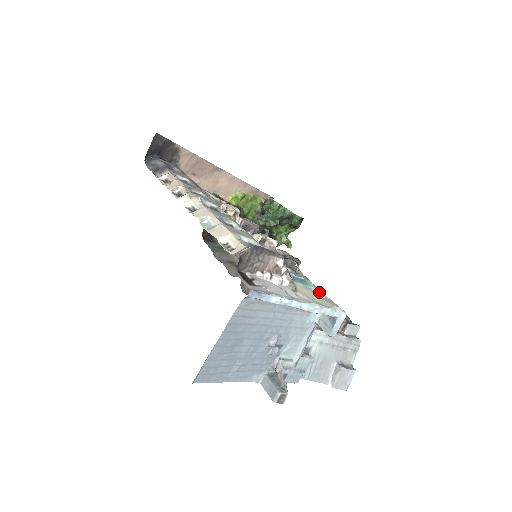
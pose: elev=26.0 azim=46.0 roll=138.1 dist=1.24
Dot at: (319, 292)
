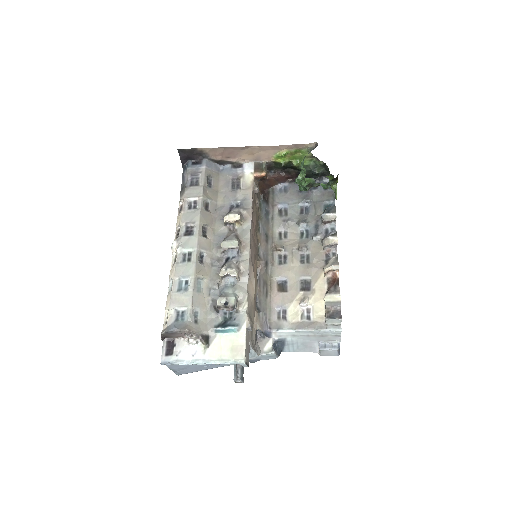
Dot at: (238, 337)
